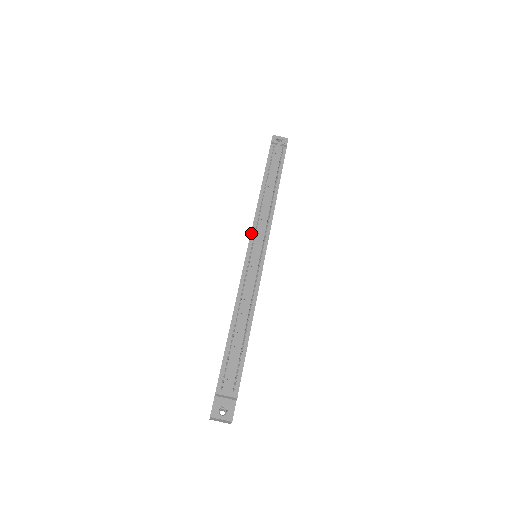
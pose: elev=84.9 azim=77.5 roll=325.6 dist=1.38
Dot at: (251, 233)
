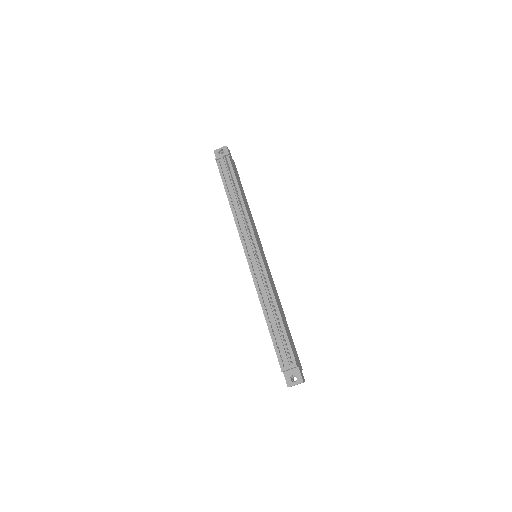
Dot at: (242, 244)
